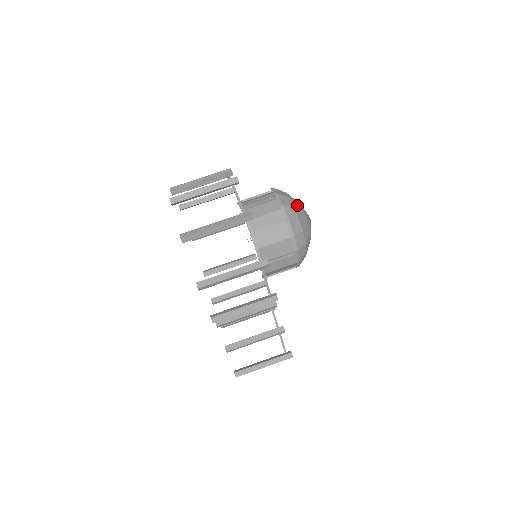
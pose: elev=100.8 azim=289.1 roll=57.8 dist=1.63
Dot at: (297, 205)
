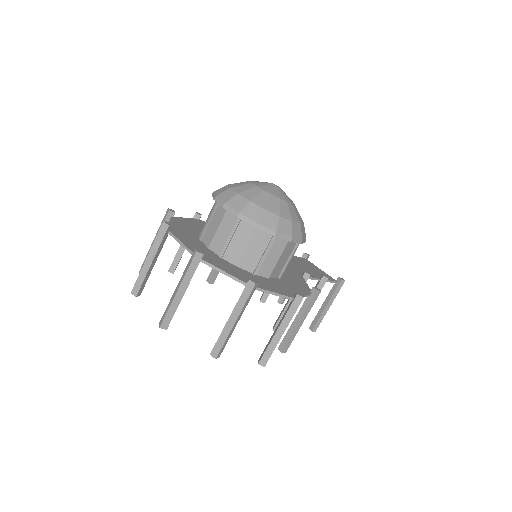
Dot at: (263, 199)
